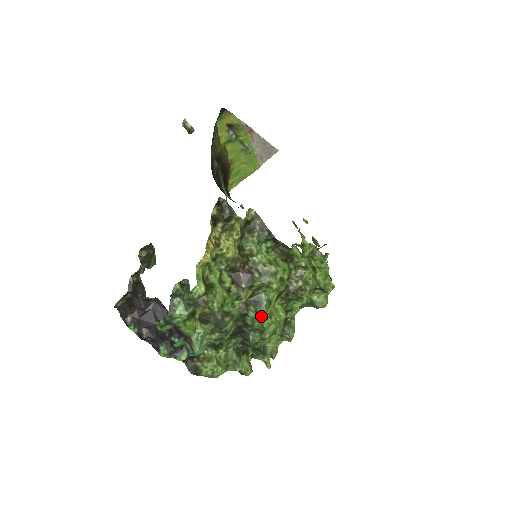
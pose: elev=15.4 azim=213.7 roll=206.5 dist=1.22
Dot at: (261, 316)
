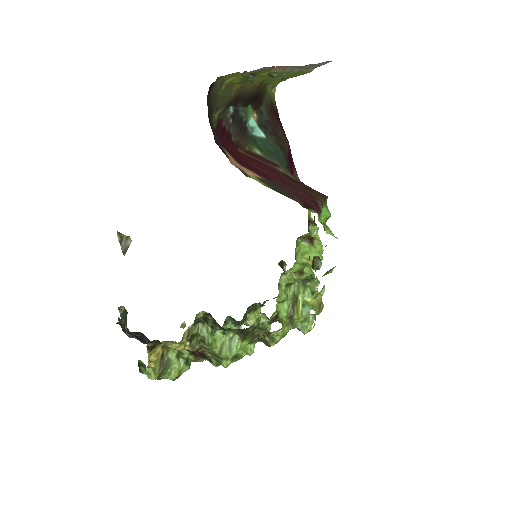
Dot at: occluded
